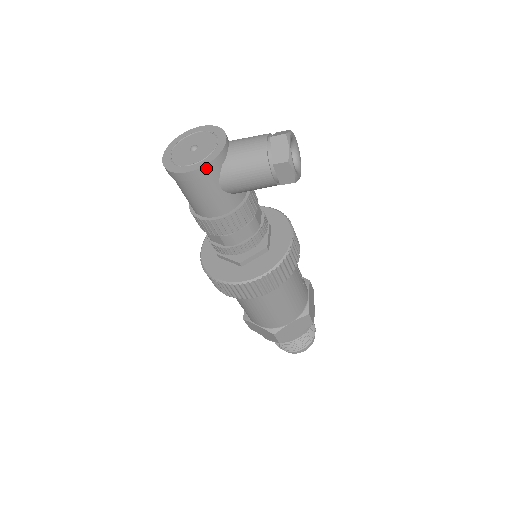
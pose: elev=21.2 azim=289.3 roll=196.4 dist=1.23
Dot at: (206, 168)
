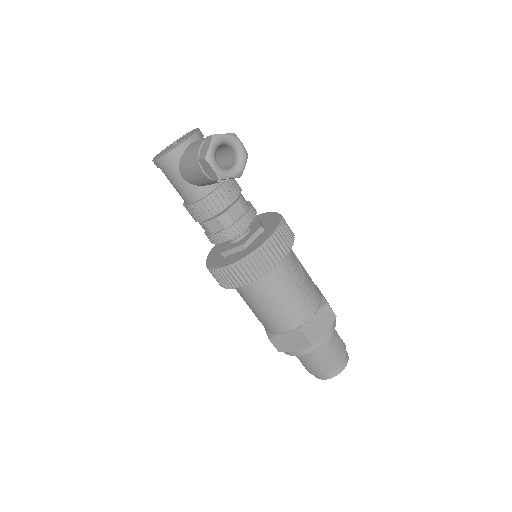
Dot at: (164, 158)
